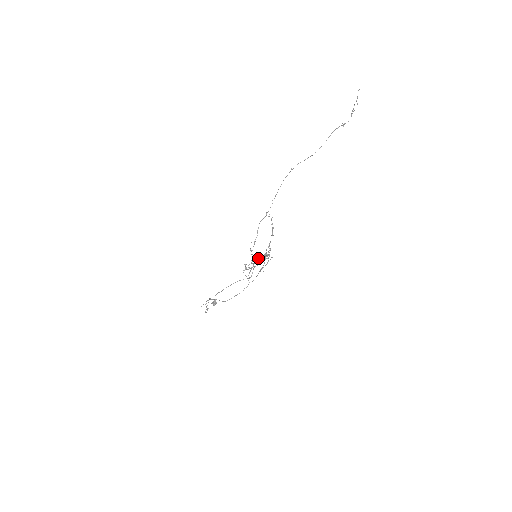
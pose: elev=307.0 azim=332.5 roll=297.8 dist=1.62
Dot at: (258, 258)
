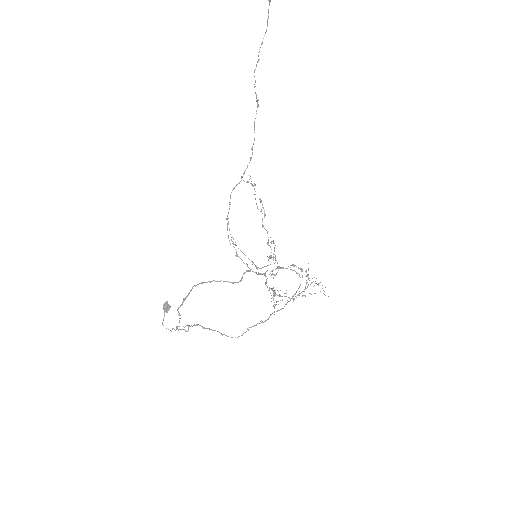
Dot at: occluded
